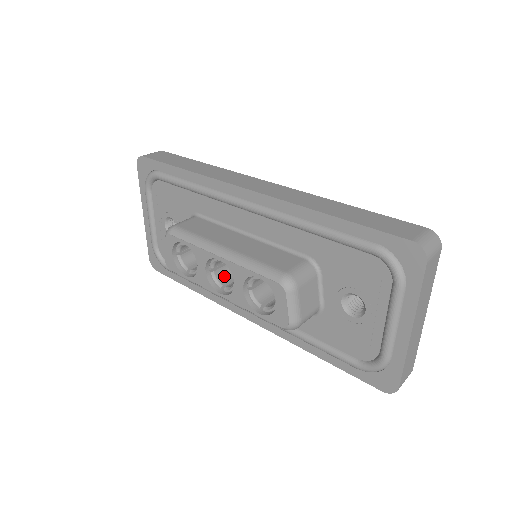
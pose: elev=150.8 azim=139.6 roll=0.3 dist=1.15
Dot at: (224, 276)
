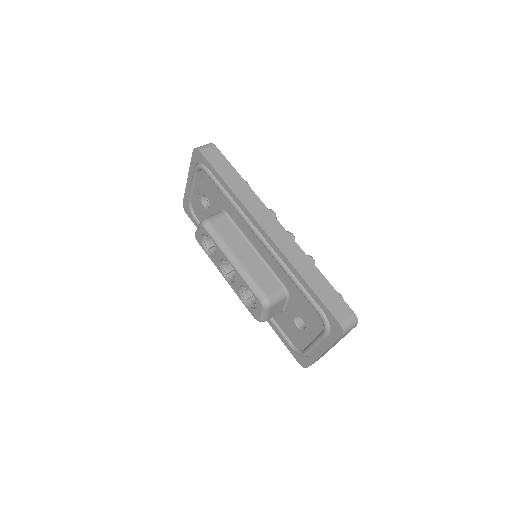
Dot at: occluded
